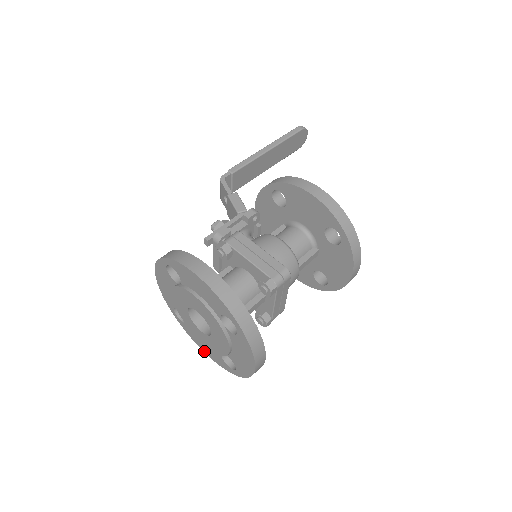
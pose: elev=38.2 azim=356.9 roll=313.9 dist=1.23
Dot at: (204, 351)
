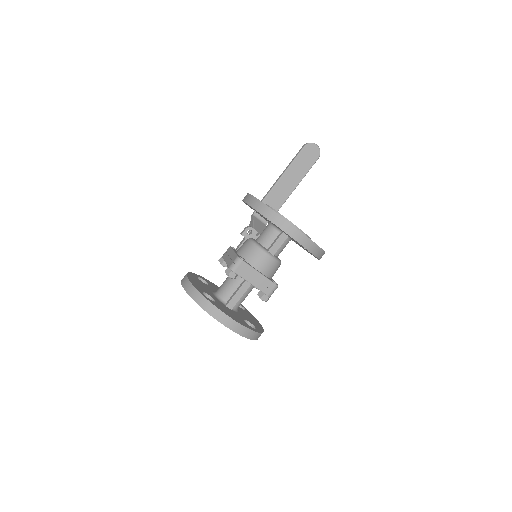
Dot at: occluded
